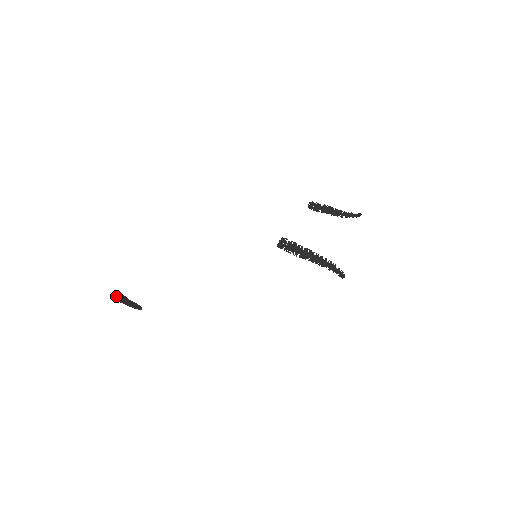
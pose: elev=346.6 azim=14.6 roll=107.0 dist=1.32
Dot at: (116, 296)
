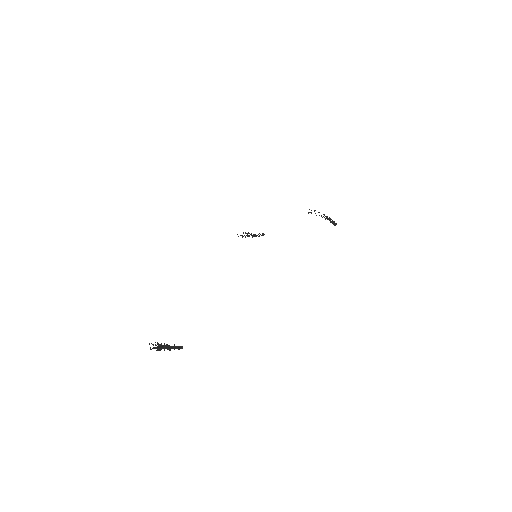
Dot at: (157, 344)
